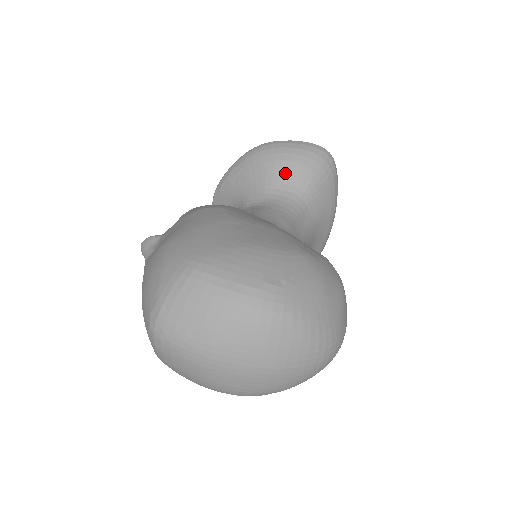
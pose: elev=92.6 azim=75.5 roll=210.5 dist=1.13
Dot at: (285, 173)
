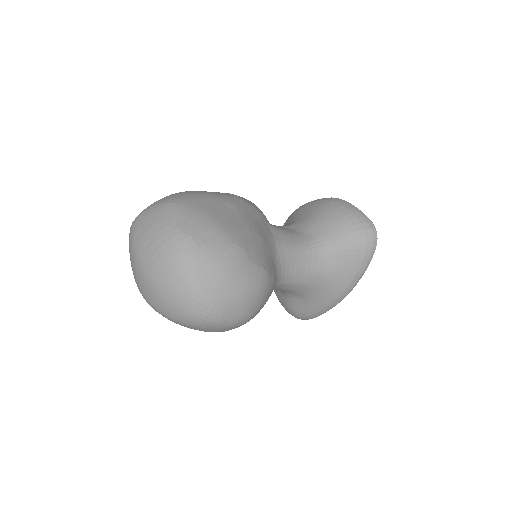
Dot at: (329, 223)
